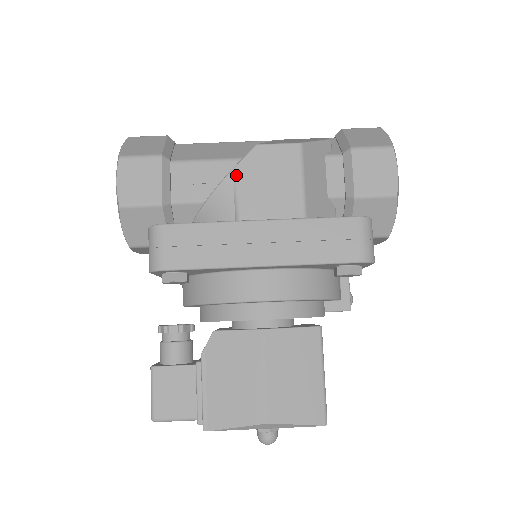
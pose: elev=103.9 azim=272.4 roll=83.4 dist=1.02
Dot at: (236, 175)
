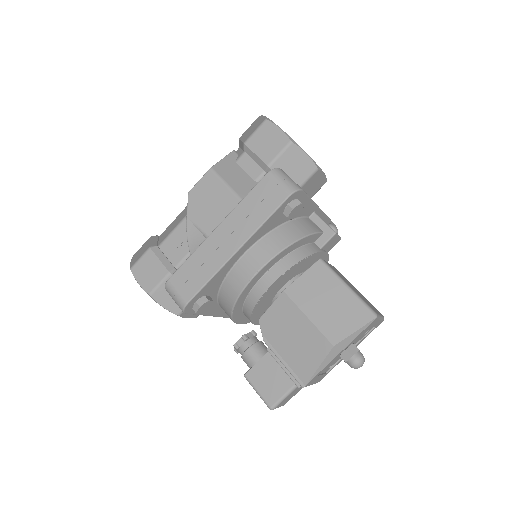
Dot at: (191, 218)
